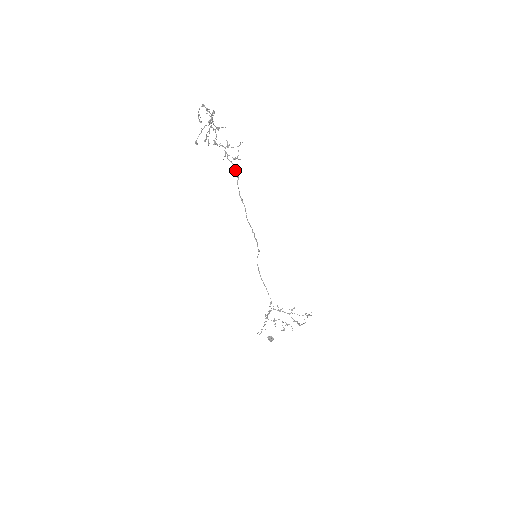
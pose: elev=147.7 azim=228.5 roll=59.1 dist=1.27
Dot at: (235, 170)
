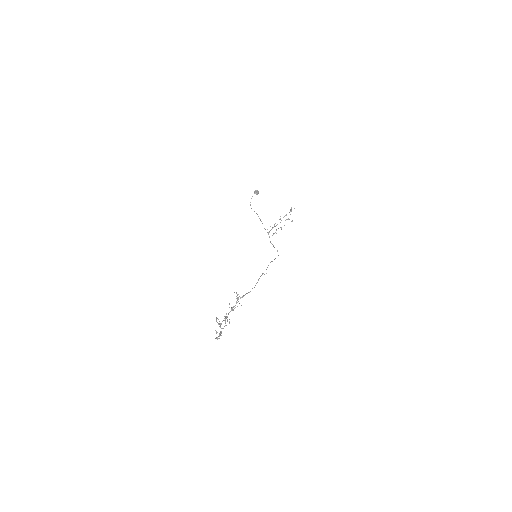
Dot at: occluded
